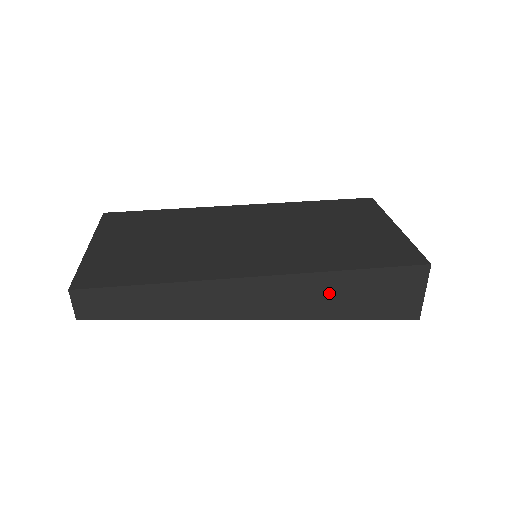
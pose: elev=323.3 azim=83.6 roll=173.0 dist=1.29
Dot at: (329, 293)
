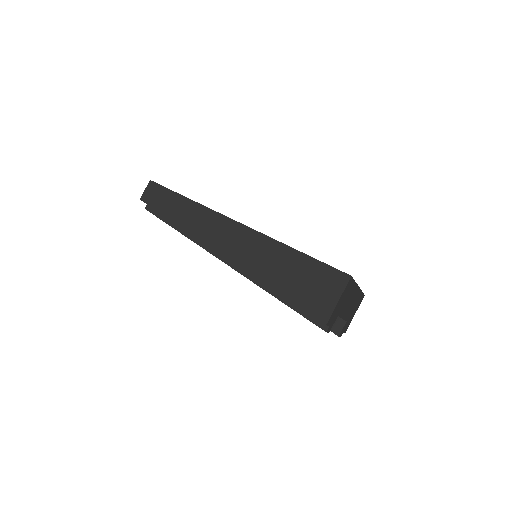
Dot at: (275, 260)
